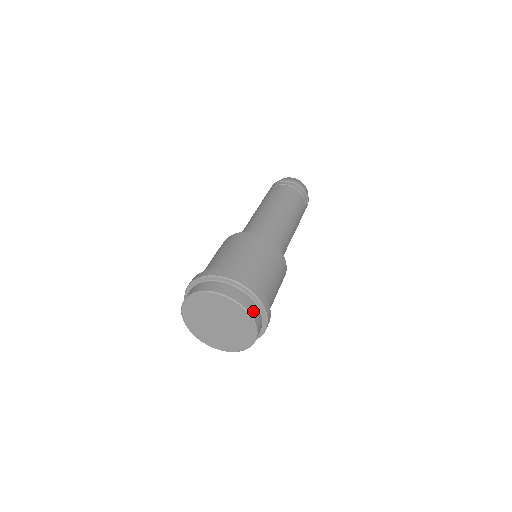
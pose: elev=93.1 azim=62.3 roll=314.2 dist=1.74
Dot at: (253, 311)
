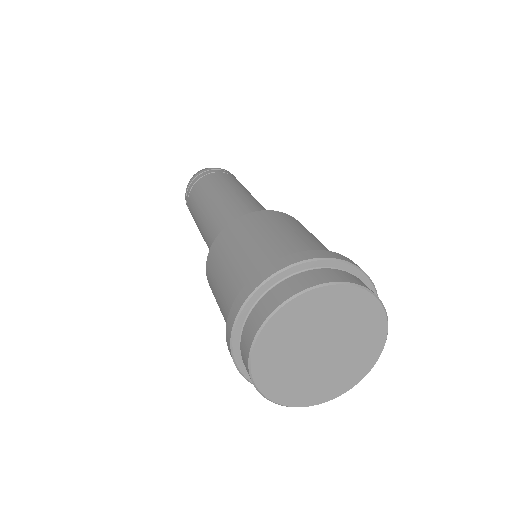
Dot at: (334, 277)
